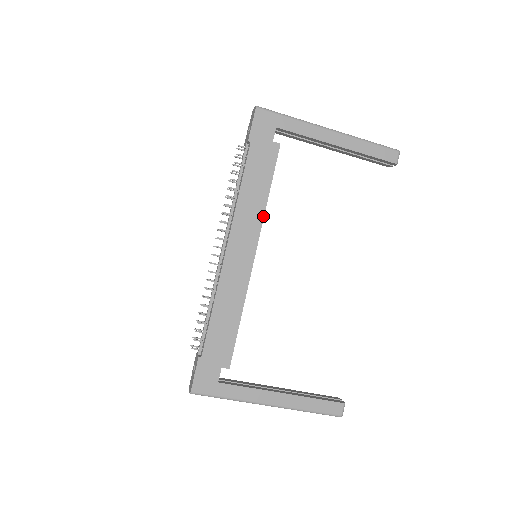
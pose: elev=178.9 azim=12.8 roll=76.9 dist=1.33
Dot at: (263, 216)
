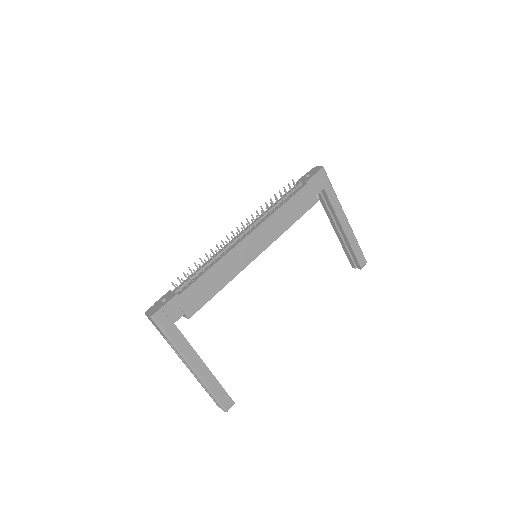
Dot at: (281, 234)
